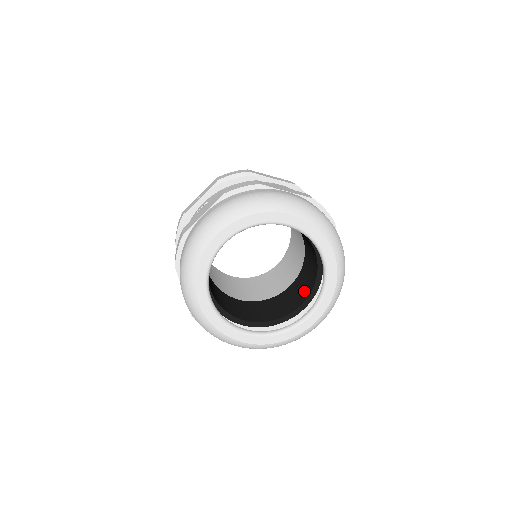
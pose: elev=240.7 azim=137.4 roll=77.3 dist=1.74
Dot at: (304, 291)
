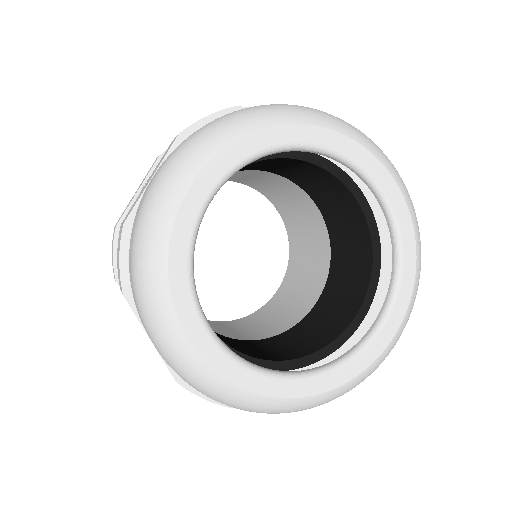
Dot at: (355, 283)
